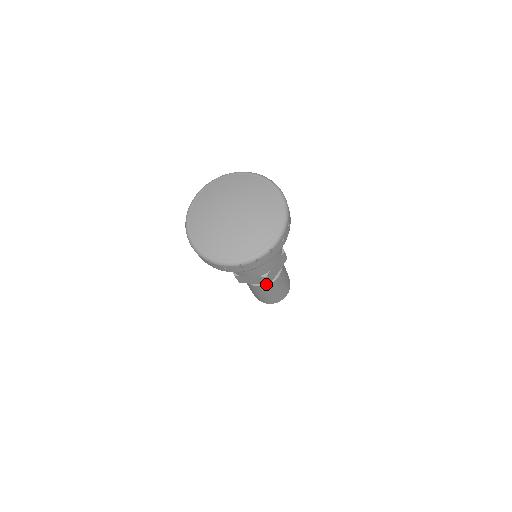
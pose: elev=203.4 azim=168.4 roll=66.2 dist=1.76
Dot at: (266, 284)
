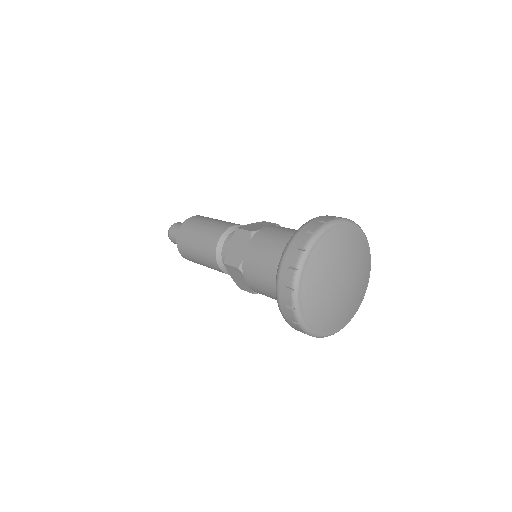
Dot at: occluded
